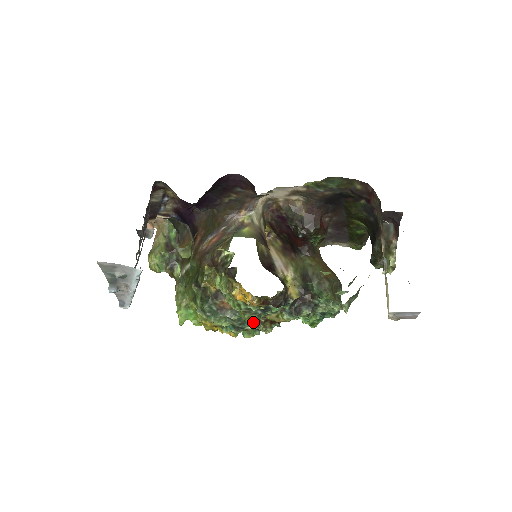
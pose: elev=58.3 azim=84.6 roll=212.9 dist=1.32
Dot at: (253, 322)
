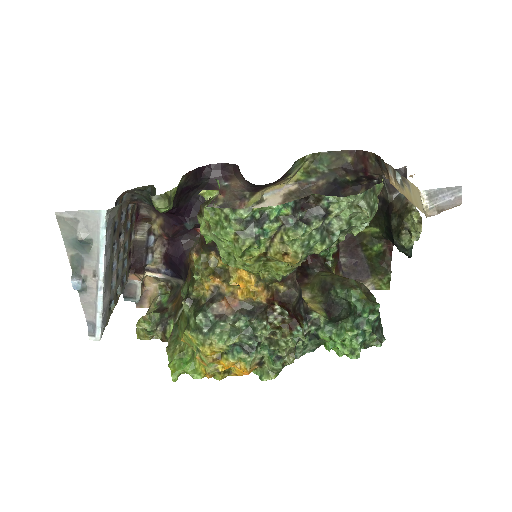
Dot at: (265, 326)
